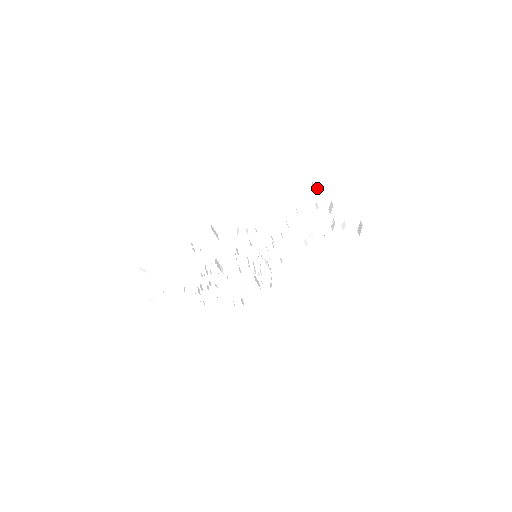
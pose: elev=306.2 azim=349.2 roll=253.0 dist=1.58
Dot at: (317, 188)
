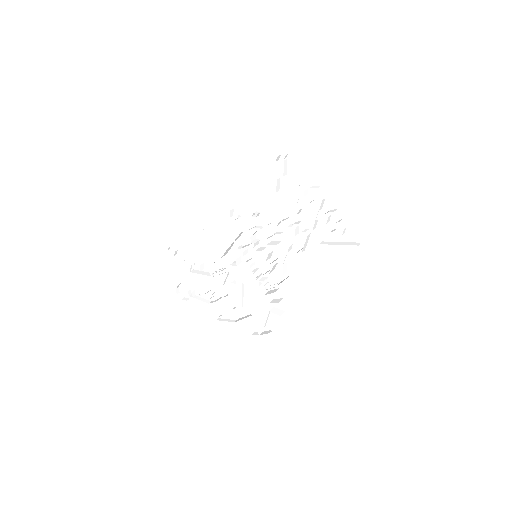
Dot at: (293, 166)
